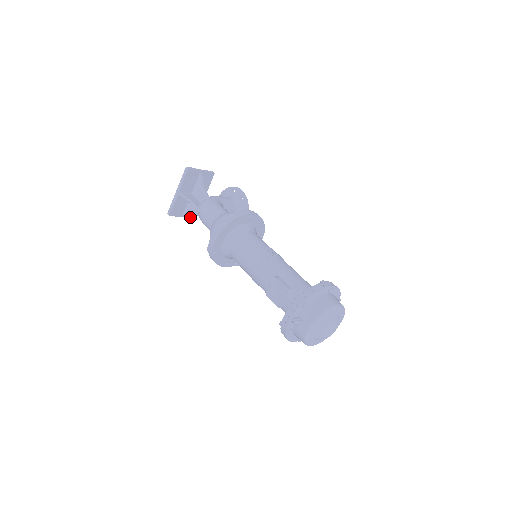
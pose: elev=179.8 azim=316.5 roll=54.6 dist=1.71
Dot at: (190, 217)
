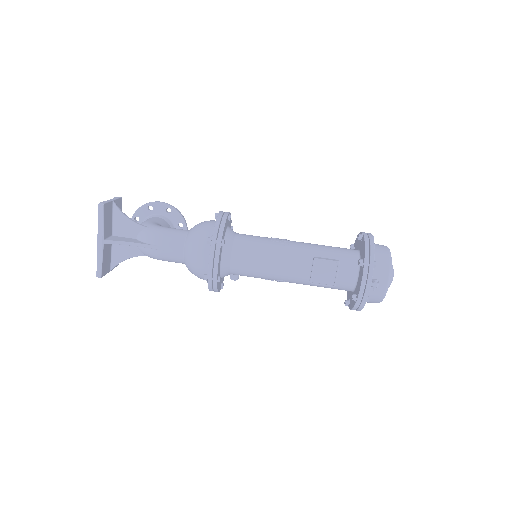
Dot at: occluded
